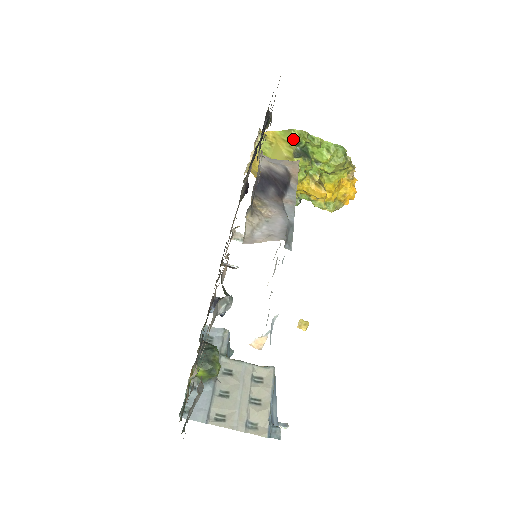
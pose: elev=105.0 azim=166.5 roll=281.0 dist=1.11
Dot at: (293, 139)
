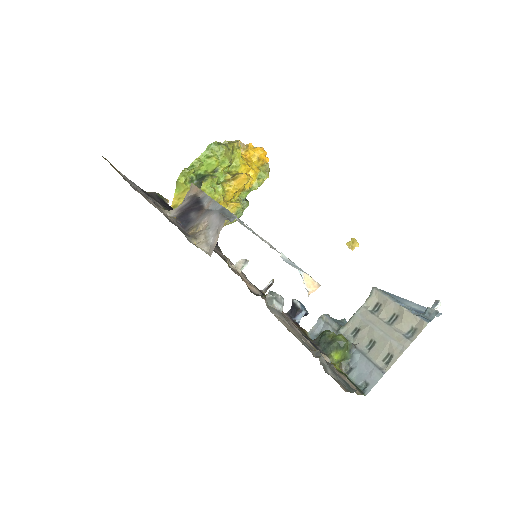
Dot at: (185, 183)
